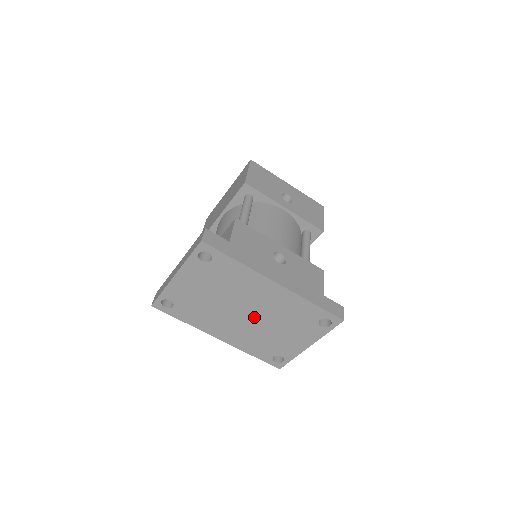
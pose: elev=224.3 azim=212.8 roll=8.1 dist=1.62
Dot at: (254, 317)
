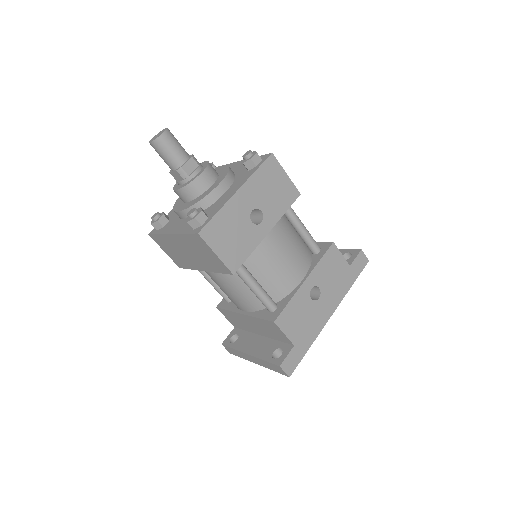
Dot at: occluded
